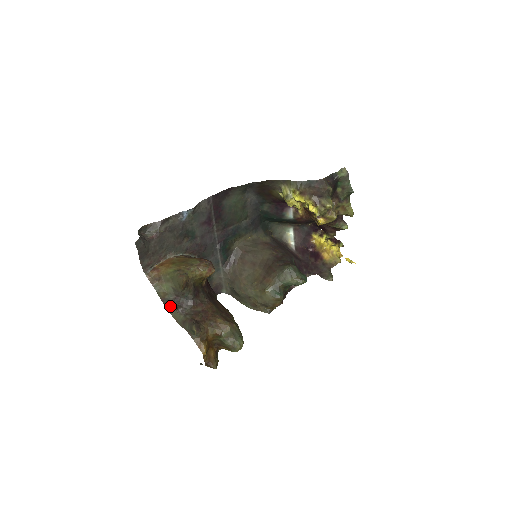
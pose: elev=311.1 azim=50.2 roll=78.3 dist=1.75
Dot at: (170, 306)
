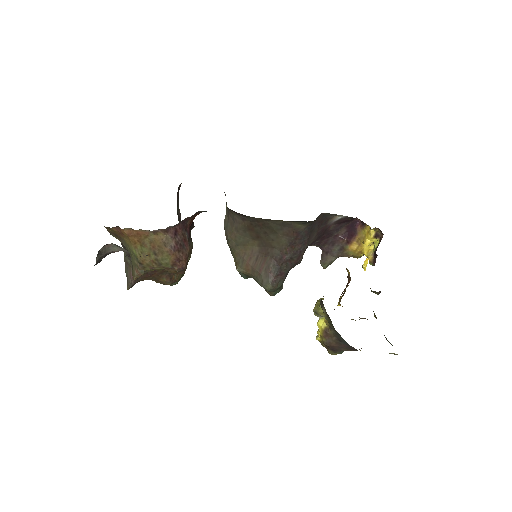
Dot at: (122, 245)
